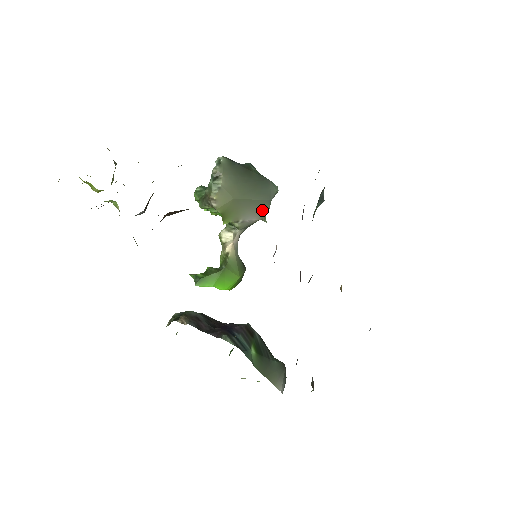
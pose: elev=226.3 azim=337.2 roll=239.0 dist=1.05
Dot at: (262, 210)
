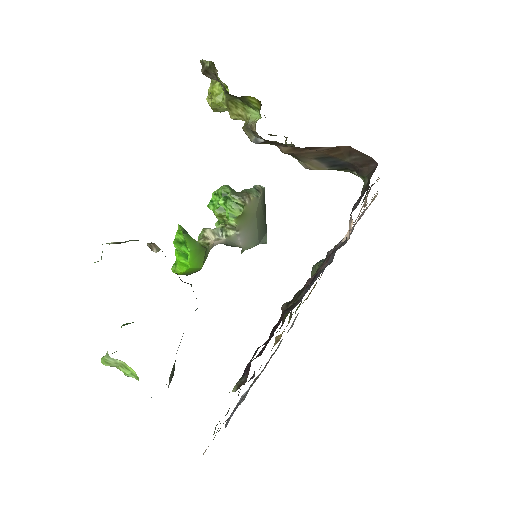
Dot at: (250, 243)
